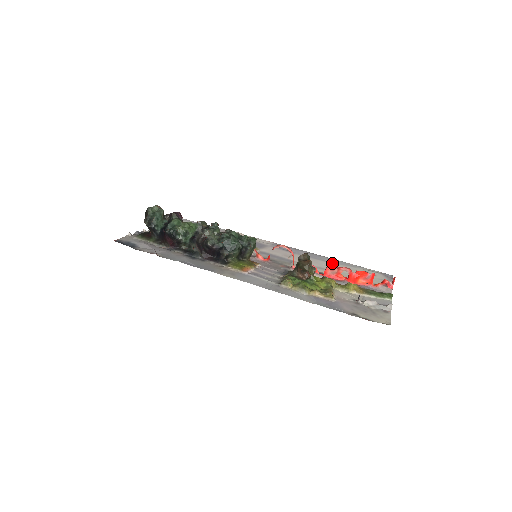
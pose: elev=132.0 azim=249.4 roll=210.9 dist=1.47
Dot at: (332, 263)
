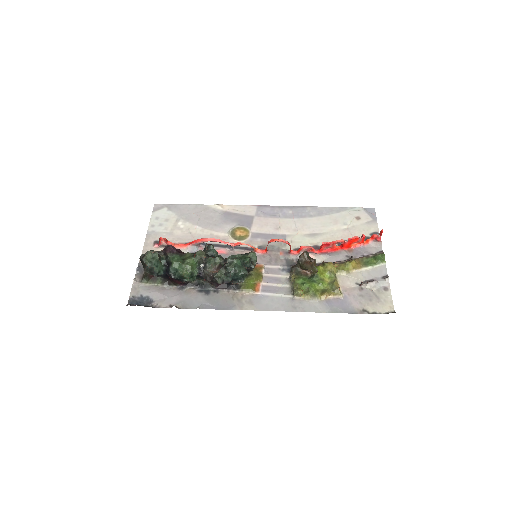
Dot at: (319, 217)
